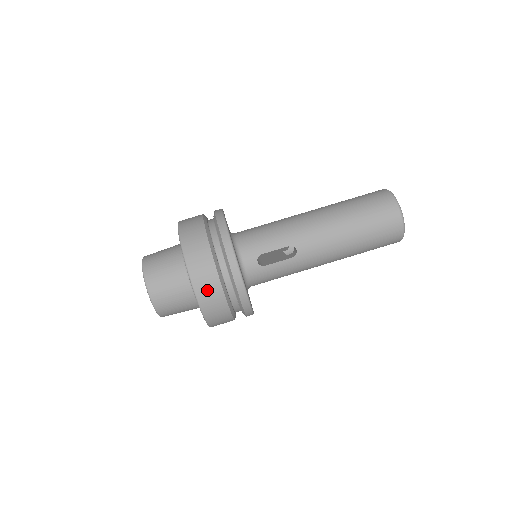
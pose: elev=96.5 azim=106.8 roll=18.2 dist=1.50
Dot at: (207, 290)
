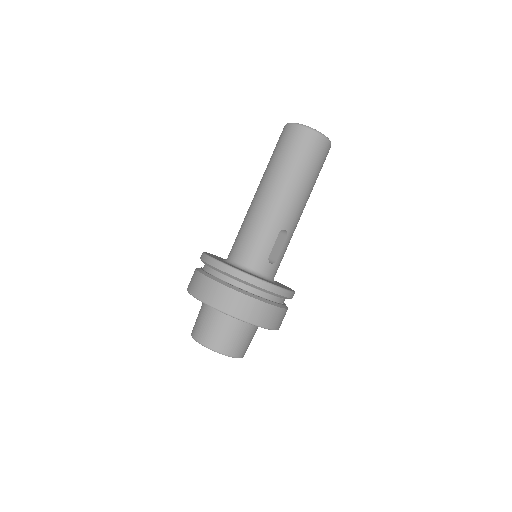
Dot at: (270, 318)
